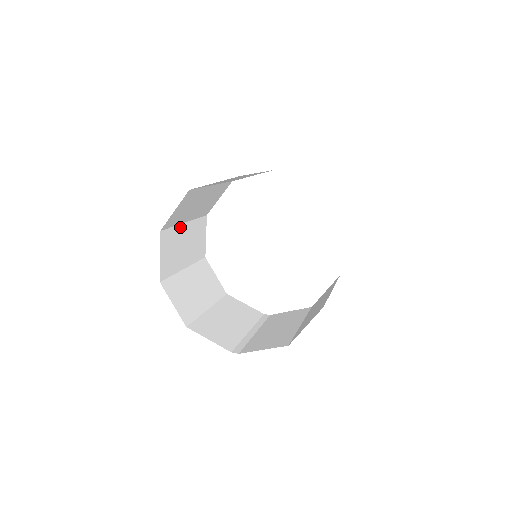
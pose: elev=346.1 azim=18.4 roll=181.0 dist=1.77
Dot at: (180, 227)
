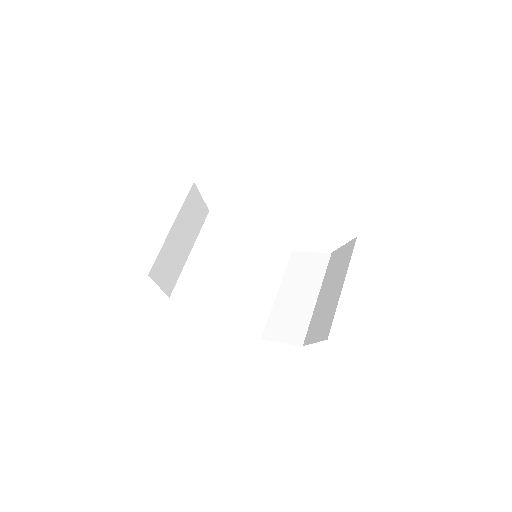
Dot at: (168, 238)
